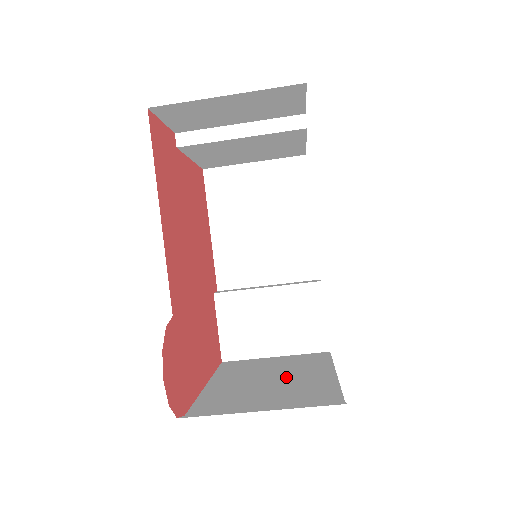
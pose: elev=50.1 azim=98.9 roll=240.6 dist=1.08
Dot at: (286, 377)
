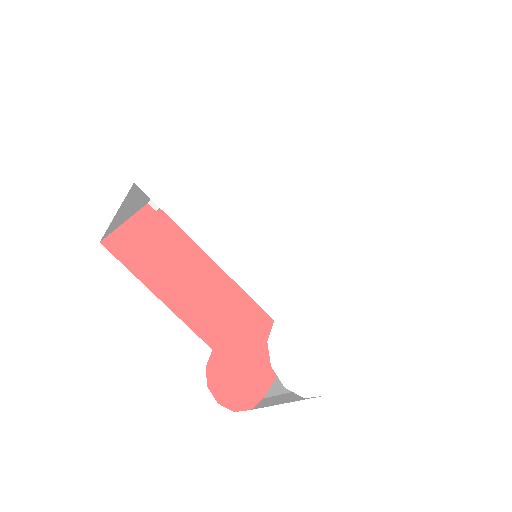
Dot at: occluded
